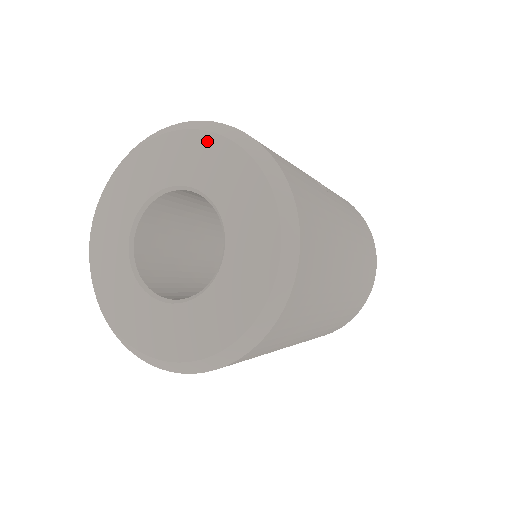
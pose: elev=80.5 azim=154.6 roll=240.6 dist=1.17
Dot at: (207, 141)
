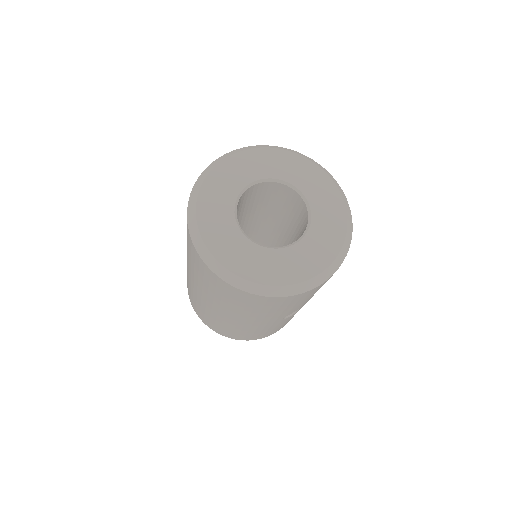
Dot at: (280, 154)
